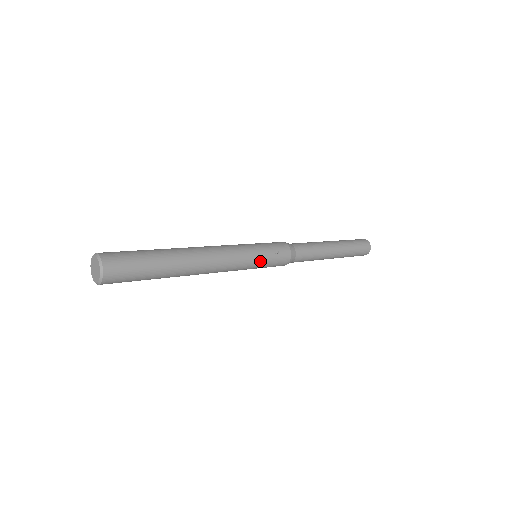
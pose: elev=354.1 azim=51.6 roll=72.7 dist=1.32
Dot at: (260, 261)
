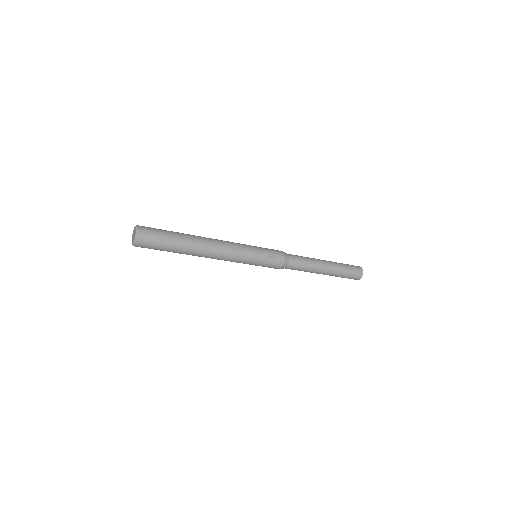
Dot at: (256, 260)
